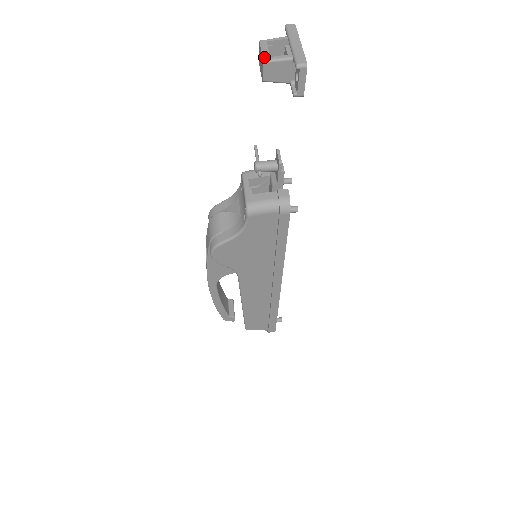
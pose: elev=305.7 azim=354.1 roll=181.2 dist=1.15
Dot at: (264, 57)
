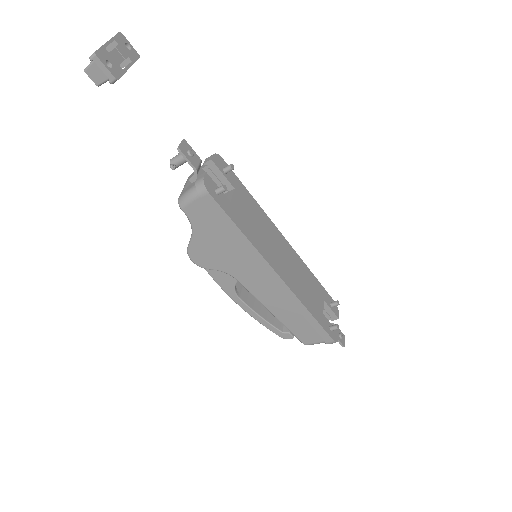
Dot at: (86, 68)
